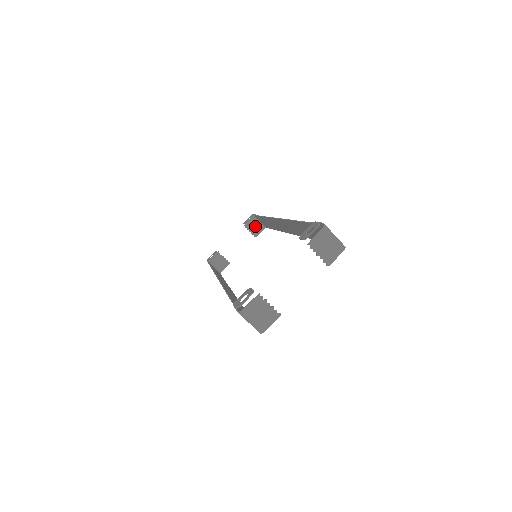
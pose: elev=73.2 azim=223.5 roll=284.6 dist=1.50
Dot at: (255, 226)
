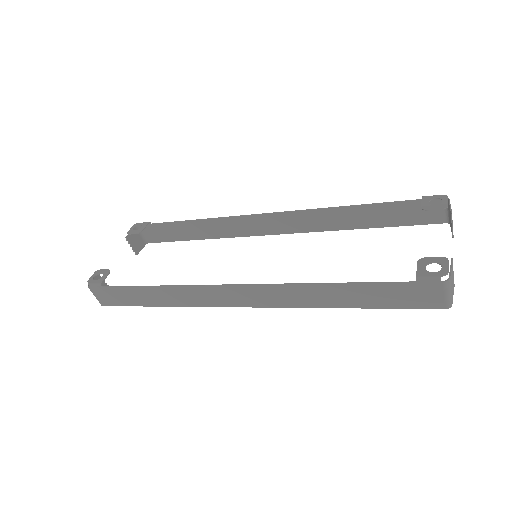
Dot at: (137, 240)
